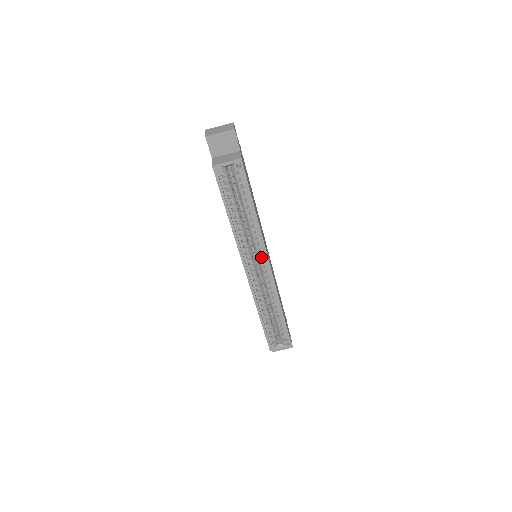
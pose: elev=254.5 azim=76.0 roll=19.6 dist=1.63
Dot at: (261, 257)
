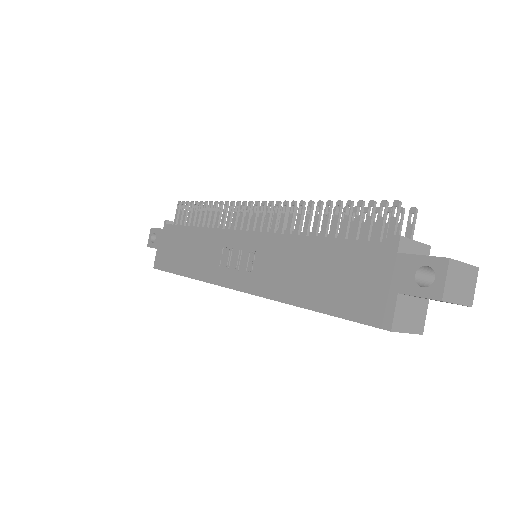
Dot at: occluded
